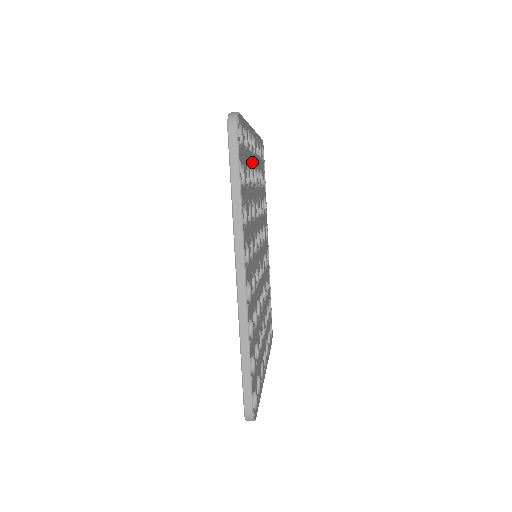
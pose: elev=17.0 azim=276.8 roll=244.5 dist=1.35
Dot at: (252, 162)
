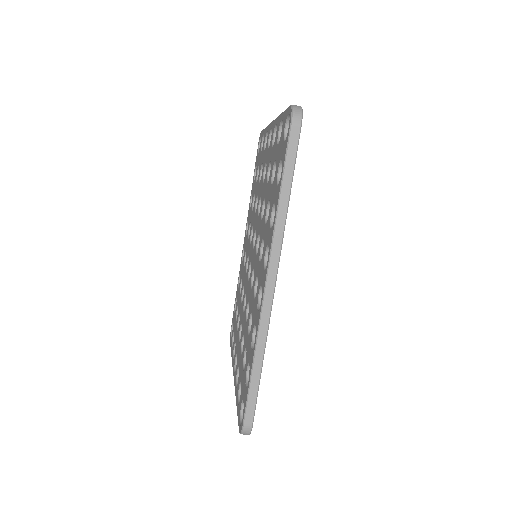
Dot at: occluded
